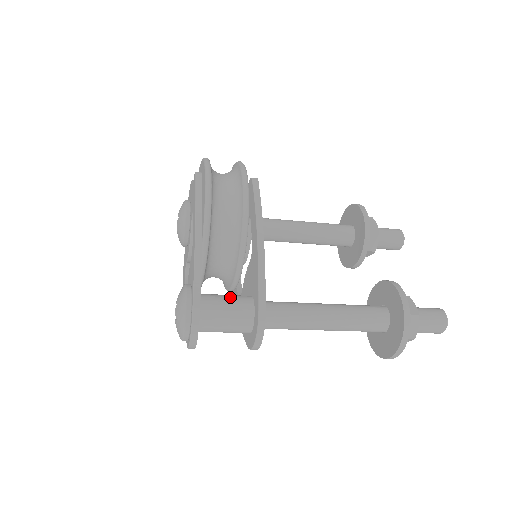
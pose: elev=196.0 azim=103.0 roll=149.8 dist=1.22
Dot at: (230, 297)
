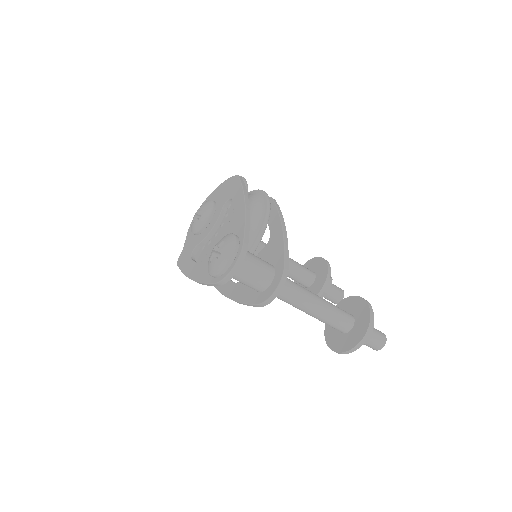
Dot at: occluded
